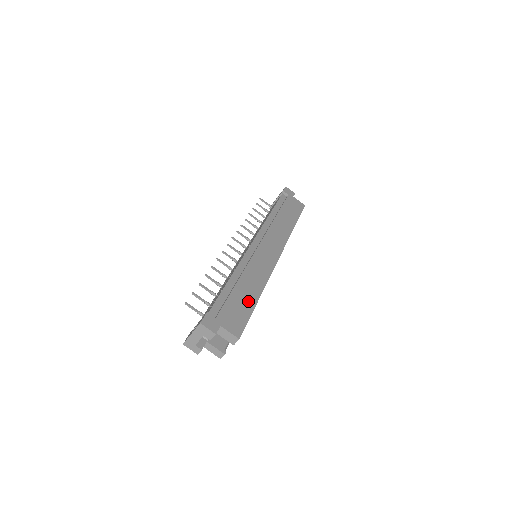
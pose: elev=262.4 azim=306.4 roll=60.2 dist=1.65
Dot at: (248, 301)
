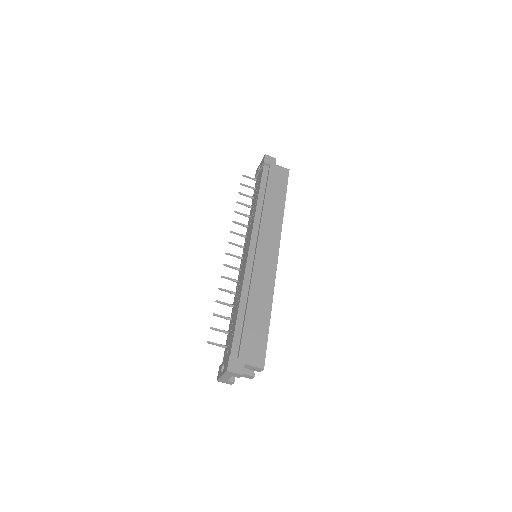
Dot at: (262, 323)
